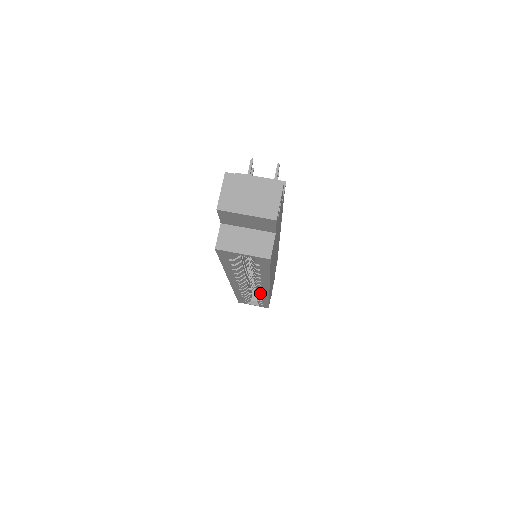
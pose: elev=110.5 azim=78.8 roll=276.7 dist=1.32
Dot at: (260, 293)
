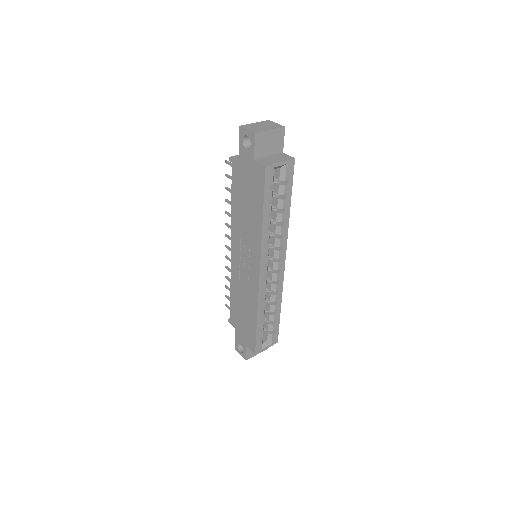
Dot at: (277, 284)
